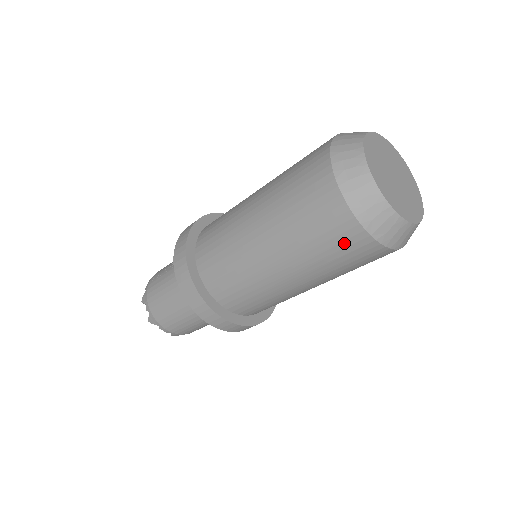
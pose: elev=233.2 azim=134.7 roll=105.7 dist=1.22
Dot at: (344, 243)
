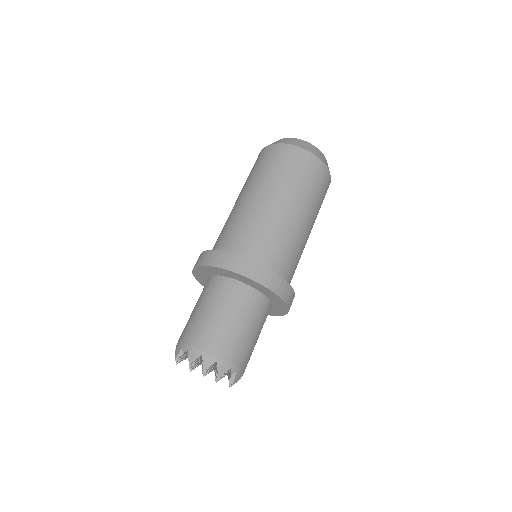
Dot at: (293, 160)
